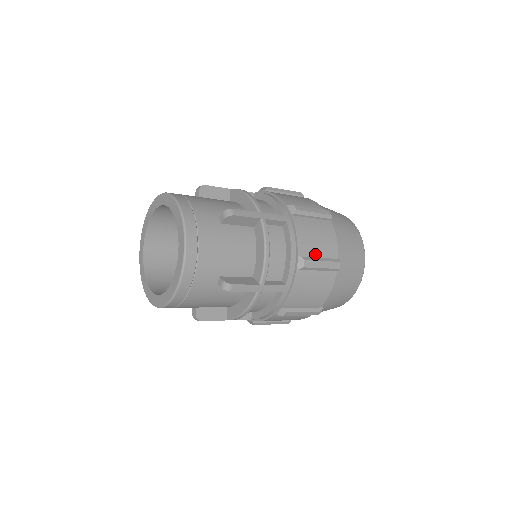
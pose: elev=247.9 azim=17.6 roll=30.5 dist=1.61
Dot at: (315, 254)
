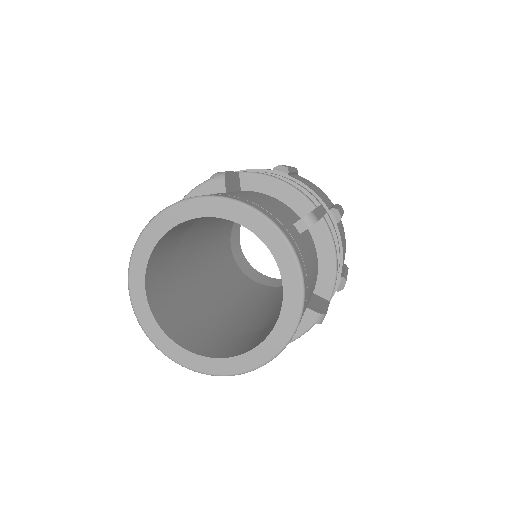
Dot at: occluded
